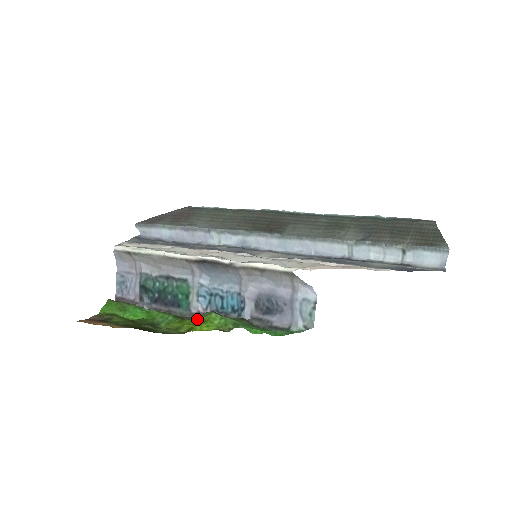
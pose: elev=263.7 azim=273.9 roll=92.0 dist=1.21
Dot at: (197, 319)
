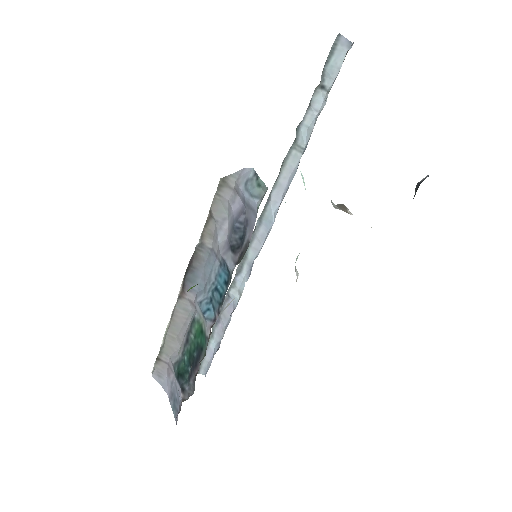
Dot at: occluded
